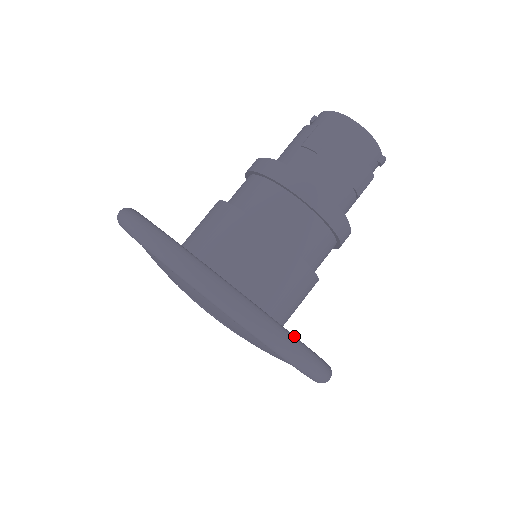
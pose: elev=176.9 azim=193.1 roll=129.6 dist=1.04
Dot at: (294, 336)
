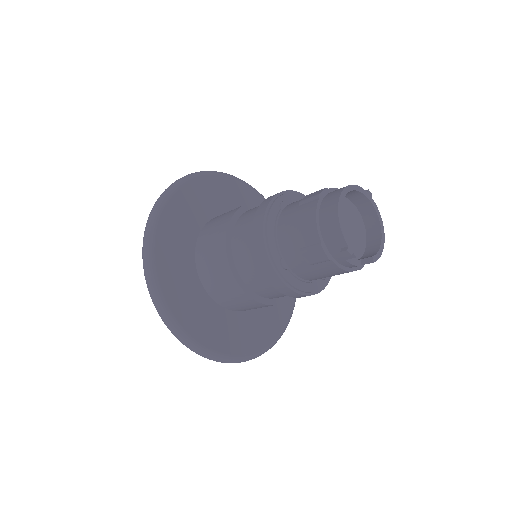
Dot at: (156, 275)
